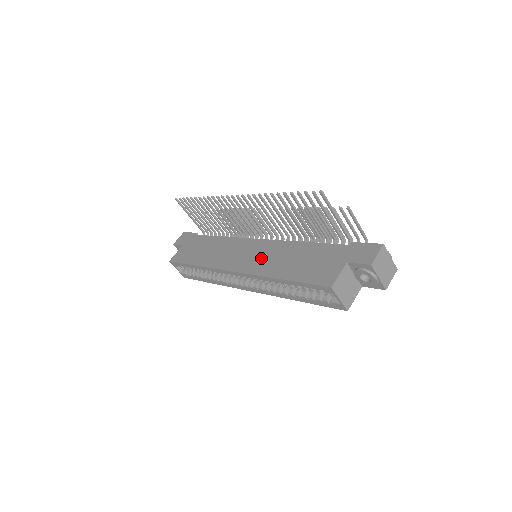
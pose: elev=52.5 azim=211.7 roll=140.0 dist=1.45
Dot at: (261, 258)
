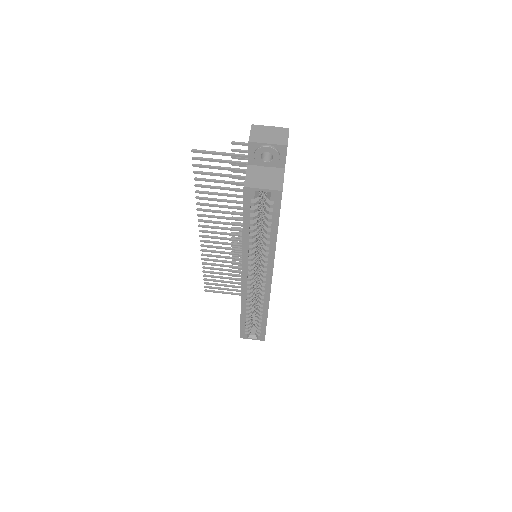
Dot at: occluded
